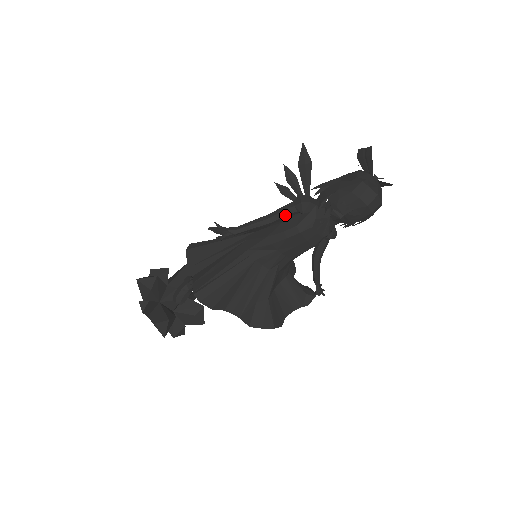
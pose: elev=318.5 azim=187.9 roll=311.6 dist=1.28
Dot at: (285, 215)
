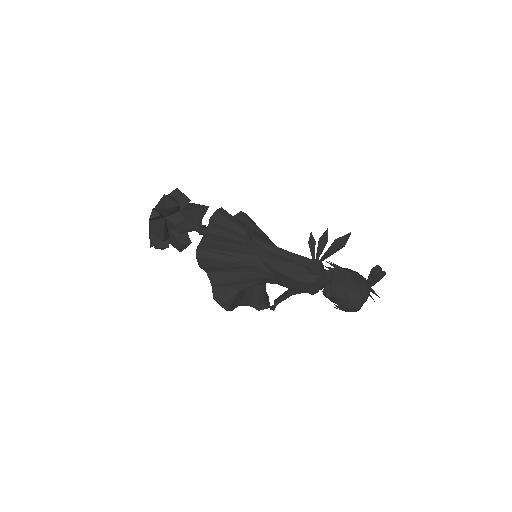
Dot at: (298, 263)
